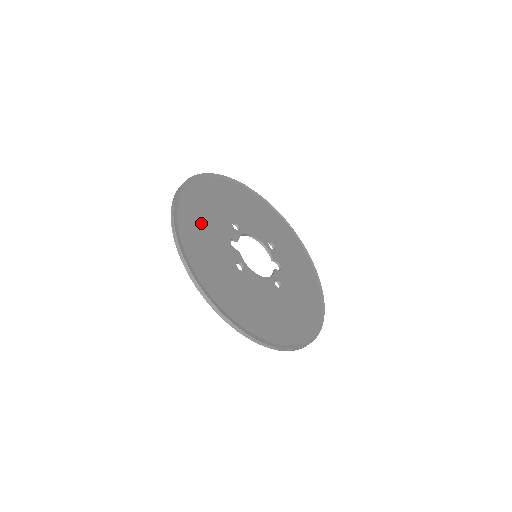
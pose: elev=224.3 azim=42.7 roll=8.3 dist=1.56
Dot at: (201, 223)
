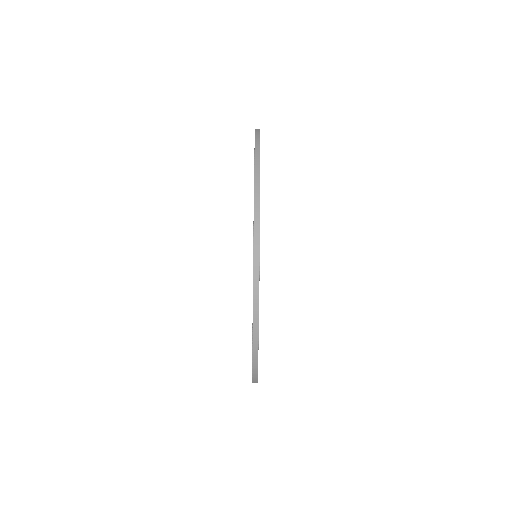
Dot at: occluded
